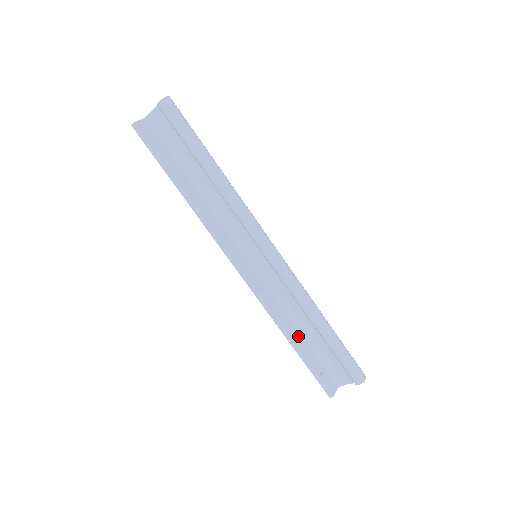
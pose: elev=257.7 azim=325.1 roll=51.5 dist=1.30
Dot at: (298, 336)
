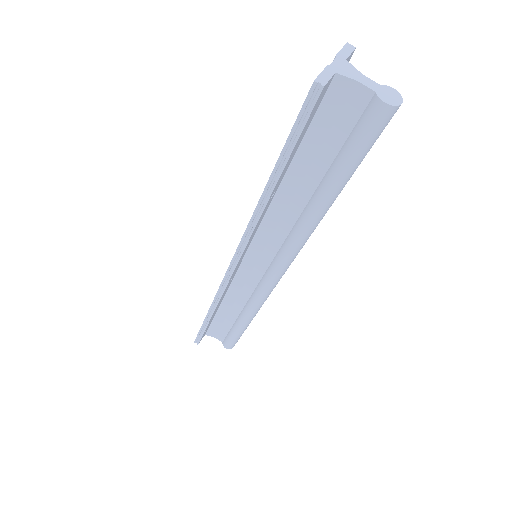
Dot at: (217, 309)
